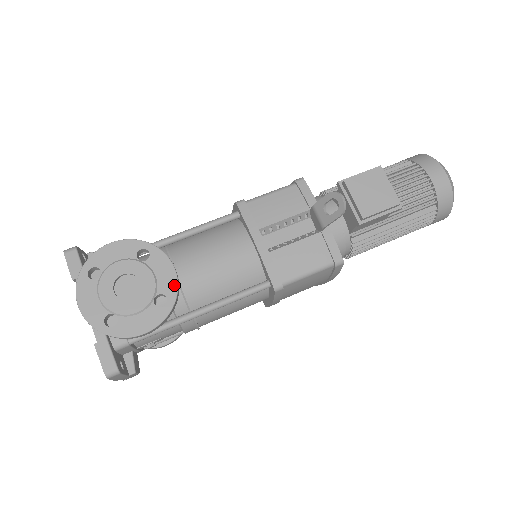
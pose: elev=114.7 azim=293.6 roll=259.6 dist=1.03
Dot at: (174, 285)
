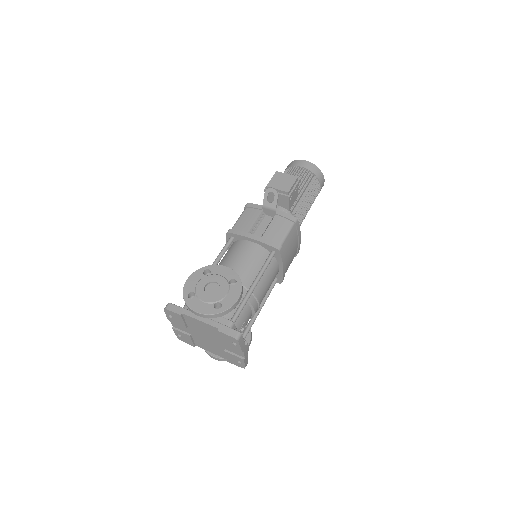
Dot at: (233, 272)
